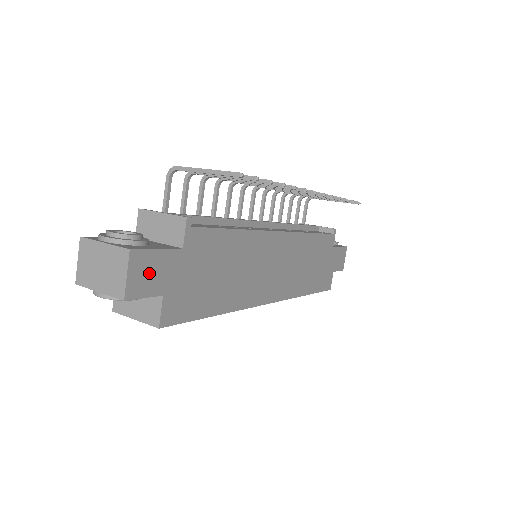
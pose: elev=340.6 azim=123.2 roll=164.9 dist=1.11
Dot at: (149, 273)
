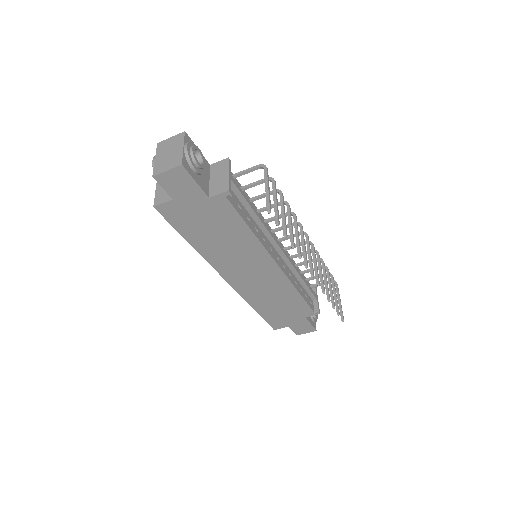
Dot at: (179, 184)
